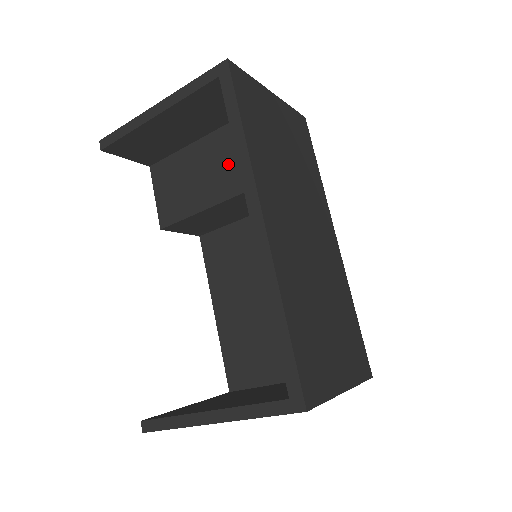
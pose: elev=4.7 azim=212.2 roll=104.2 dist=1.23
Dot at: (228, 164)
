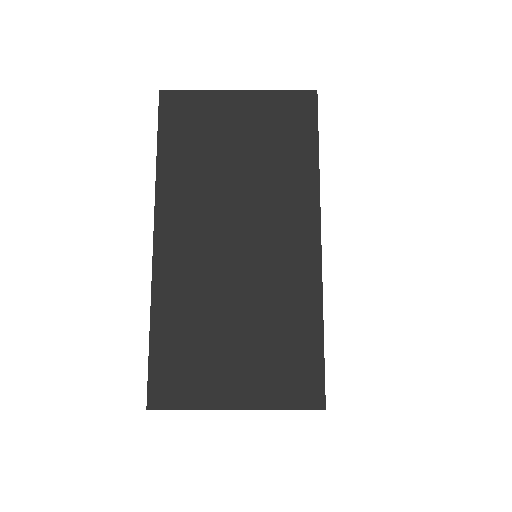
Dot at: occluded
